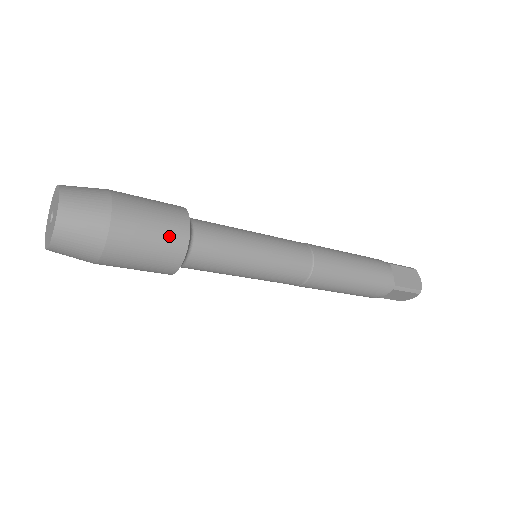
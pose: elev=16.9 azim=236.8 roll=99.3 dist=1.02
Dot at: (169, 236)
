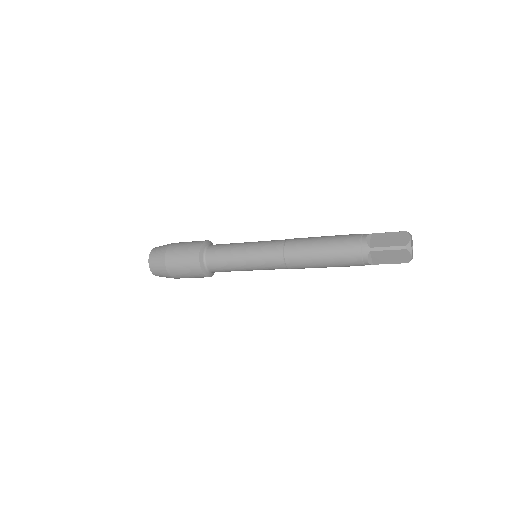
Dot at: (190, 253)
